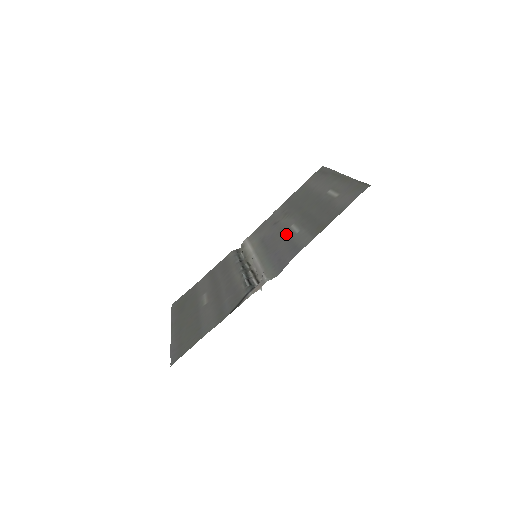
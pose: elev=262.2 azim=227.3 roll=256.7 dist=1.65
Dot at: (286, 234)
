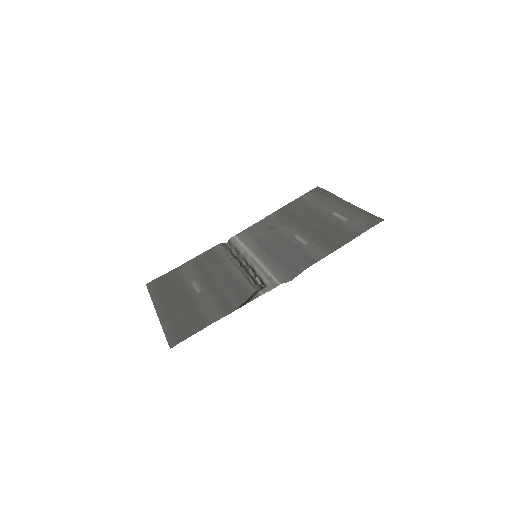
Dot at: (290, 242)
